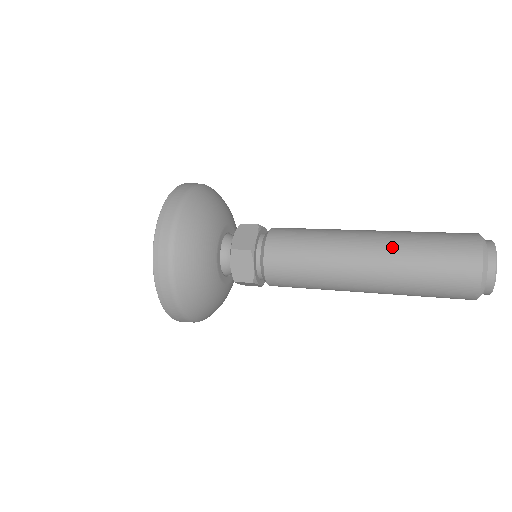
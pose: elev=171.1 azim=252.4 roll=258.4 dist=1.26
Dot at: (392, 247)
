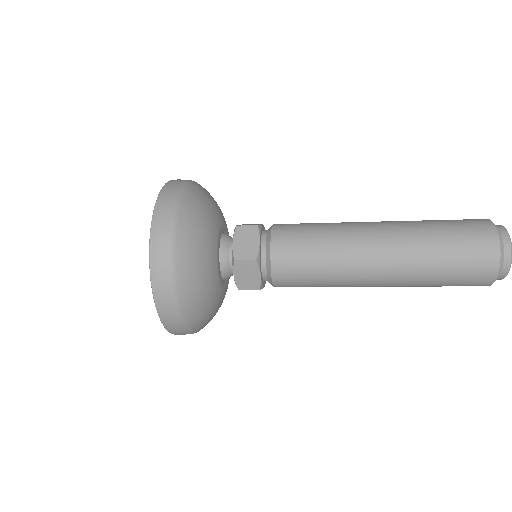
Dot at: (403, 222)
